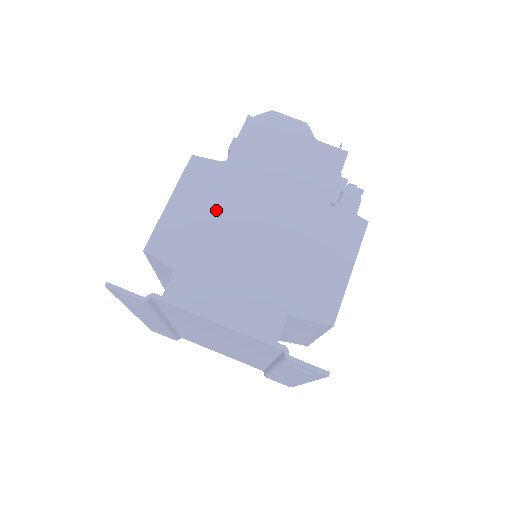
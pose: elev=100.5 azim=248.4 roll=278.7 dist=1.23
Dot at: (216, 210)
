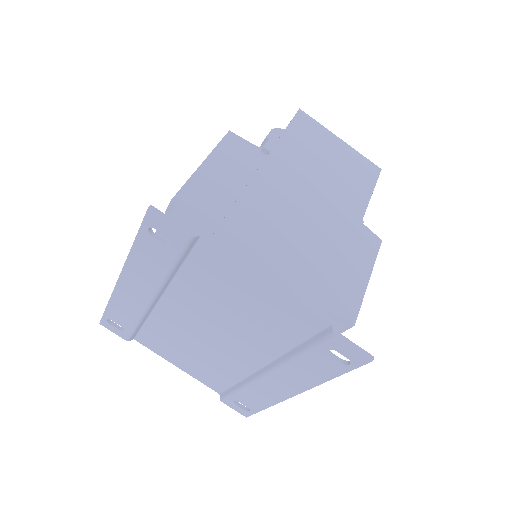
Dot at: (269, 175)
